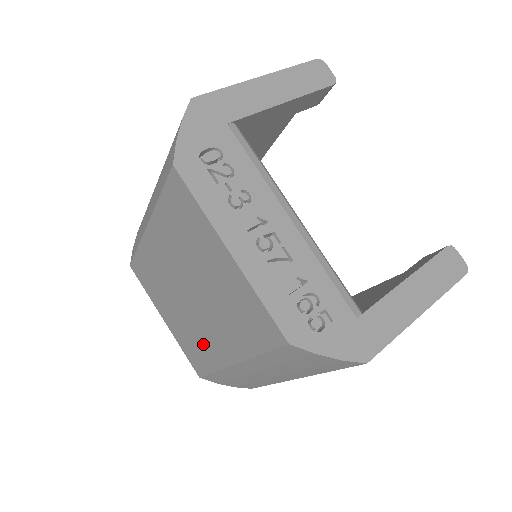
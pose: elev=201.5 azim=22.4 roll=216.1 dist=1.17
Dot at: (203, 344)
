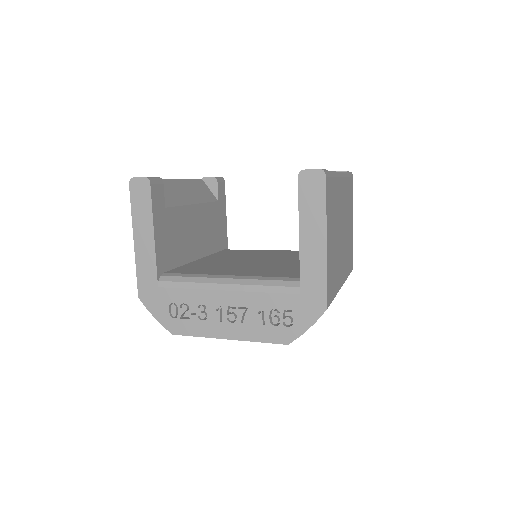
Dot at: occluded
